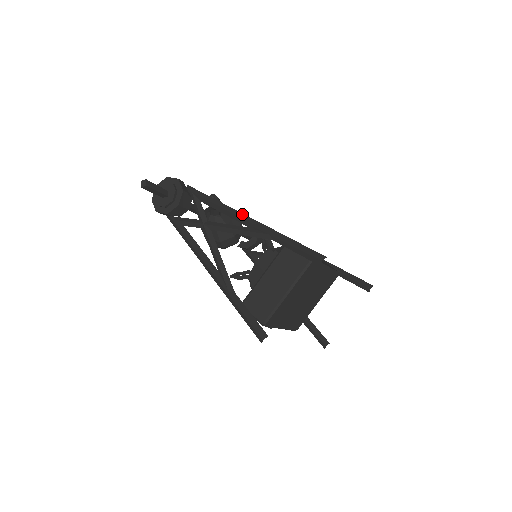
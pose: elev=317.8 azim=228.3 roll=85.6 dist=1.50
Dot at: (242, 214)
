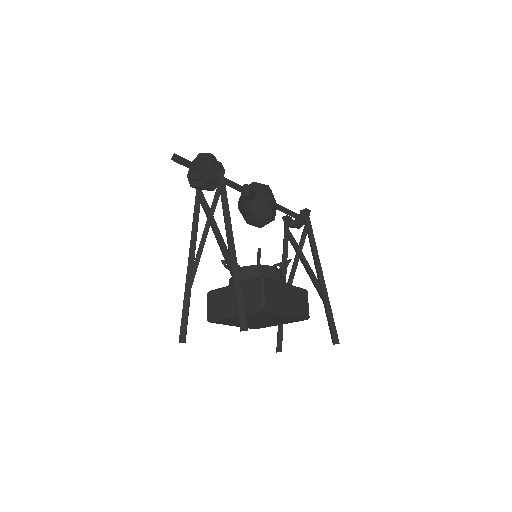
Dot at: (232, 236)
